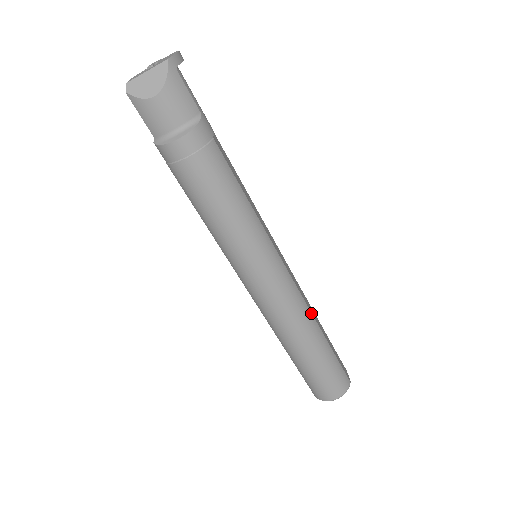
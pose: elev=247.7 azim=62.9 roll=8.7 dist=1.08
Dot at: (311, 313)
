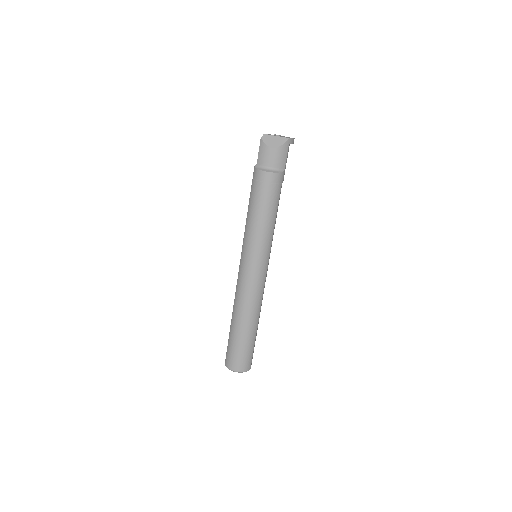
Dot at: occluded
